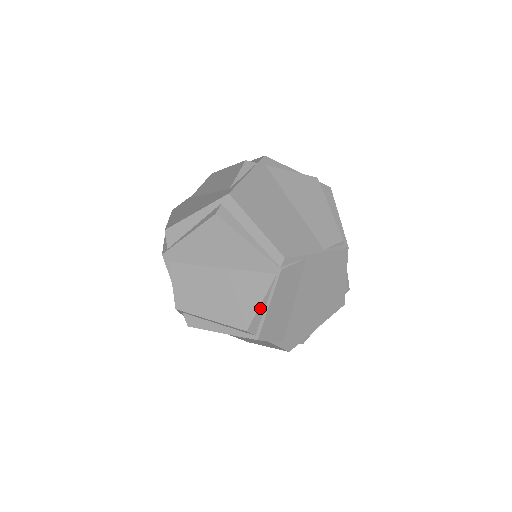
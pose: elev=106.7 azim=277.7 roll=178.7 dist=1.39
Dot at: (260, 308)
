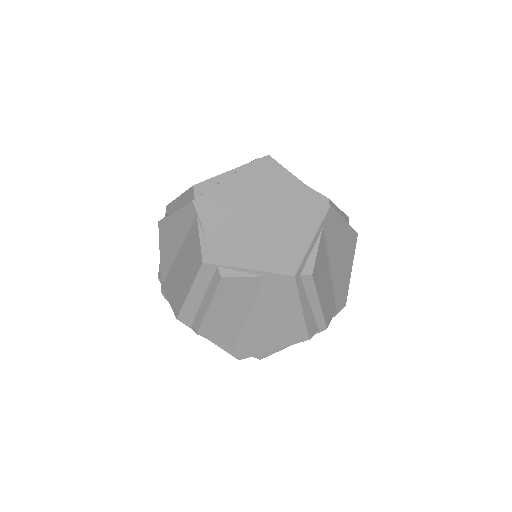
Dot at: (219, 177)
